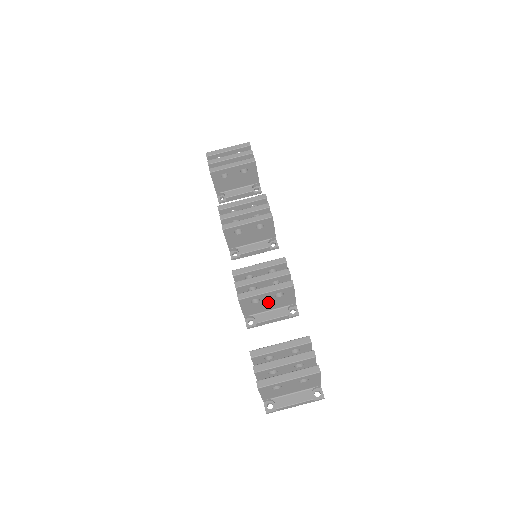
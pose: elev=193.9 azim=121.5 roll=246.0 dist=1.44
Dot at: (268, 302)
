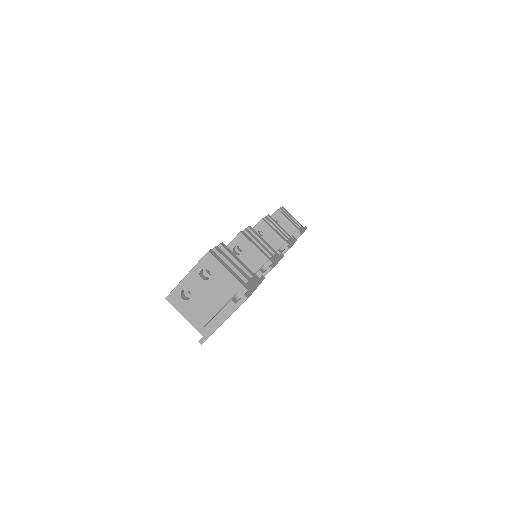
Dot at: occluded
